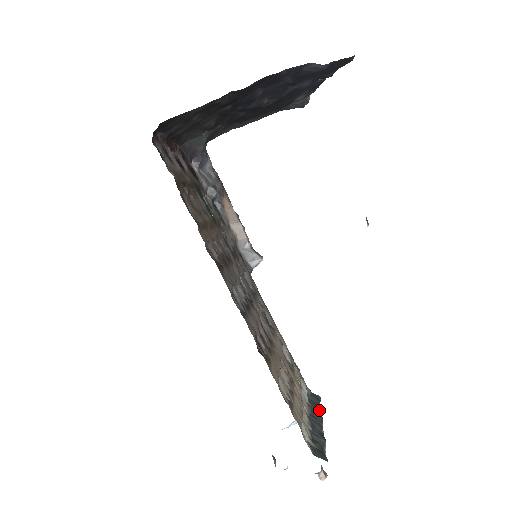
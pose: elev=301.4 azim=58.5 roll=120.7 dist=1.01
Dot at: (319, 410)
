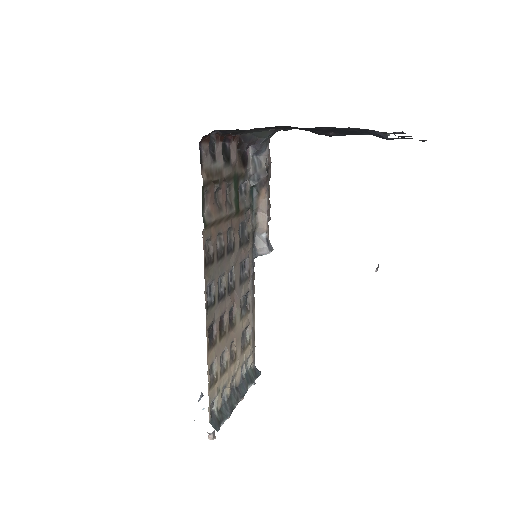
Dot at: (249, 385)
